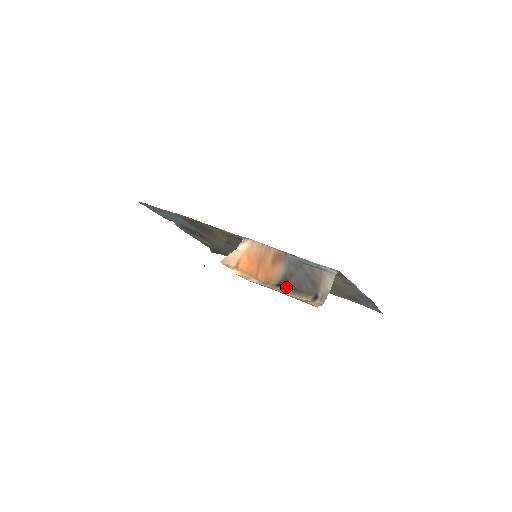
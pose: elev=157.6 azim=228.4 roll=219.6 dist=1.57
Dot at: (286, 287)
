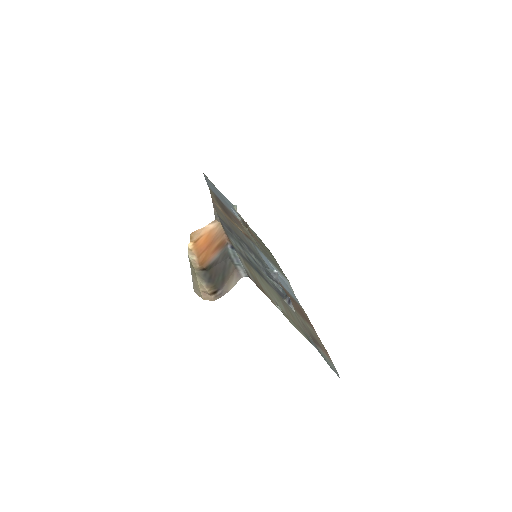
Dot at: (206, 273)
